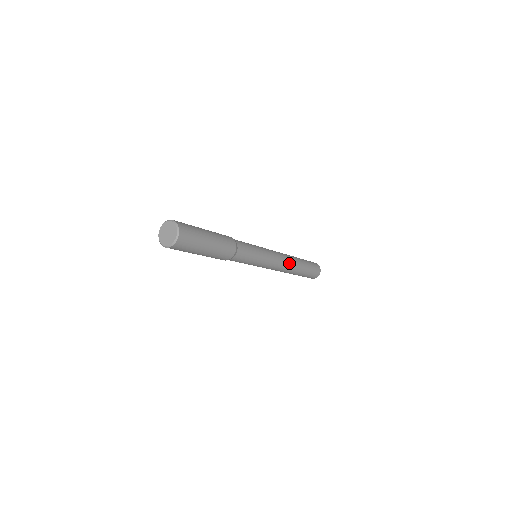
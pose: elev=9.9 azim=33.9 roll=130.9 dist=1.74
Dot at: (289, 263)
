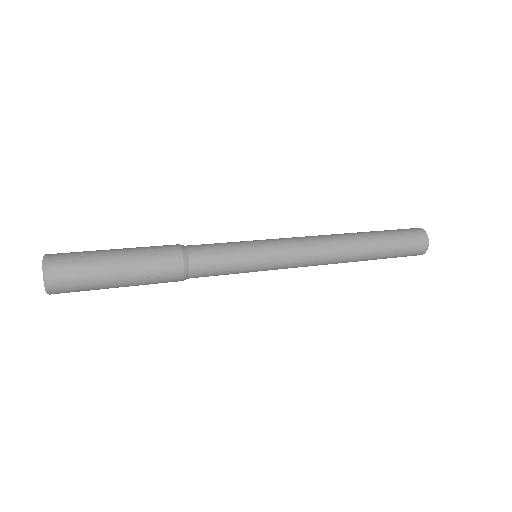
Dot at: (333, 252)
